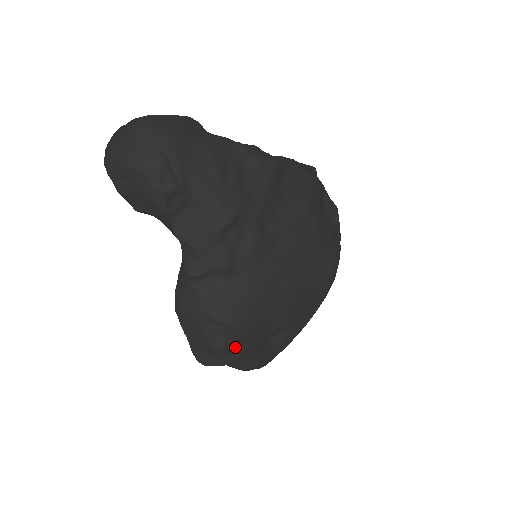
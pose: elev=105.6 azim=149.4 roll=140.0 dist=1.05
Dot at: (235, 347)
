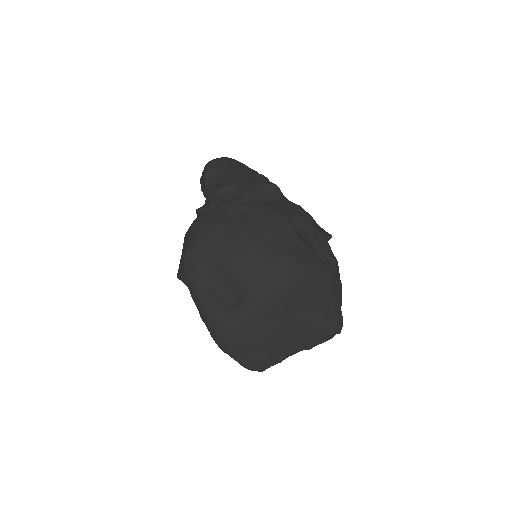
Dot at: (193, 259)
